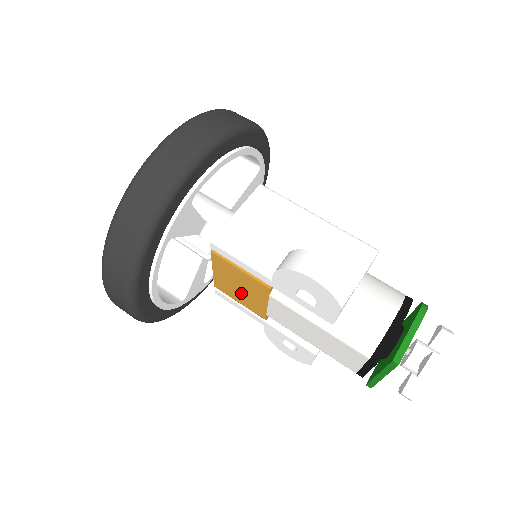
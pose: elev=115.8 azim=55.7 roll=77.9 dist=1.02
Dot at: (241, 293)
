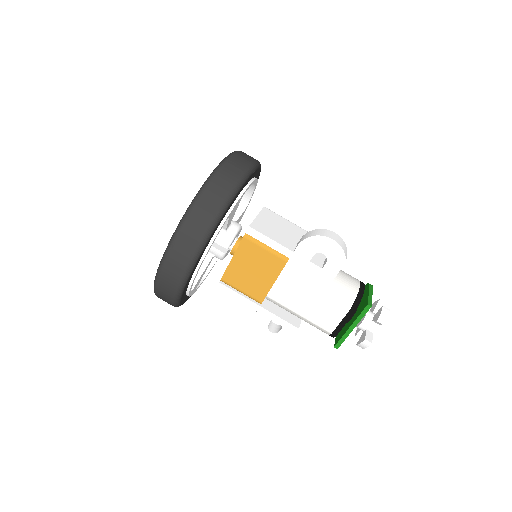
Dot at: (251, 277)
